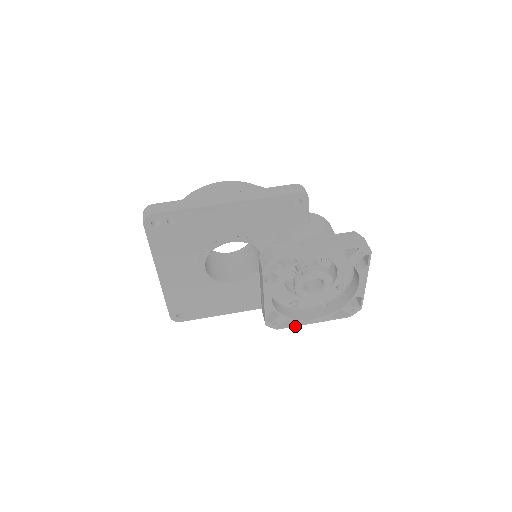
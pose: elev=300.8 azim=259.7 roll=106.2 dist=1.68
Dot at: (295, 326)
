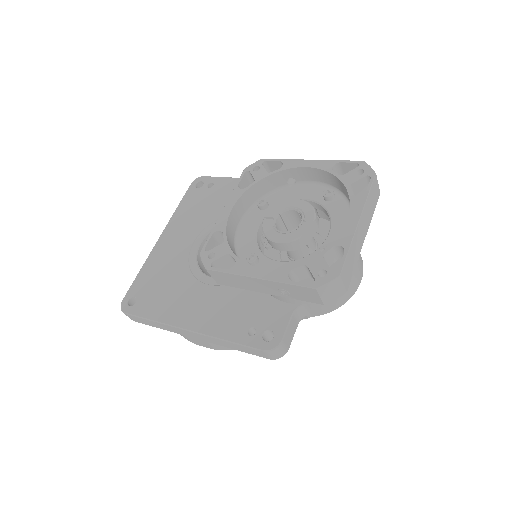
Dot at: (231, 273)
